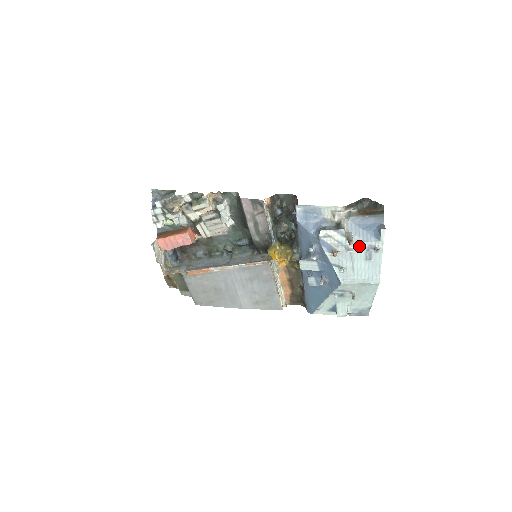
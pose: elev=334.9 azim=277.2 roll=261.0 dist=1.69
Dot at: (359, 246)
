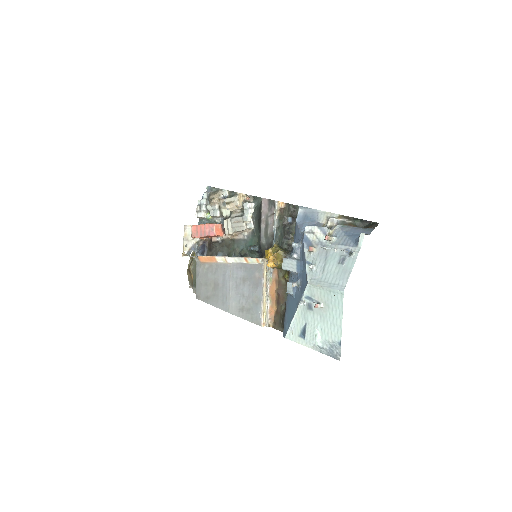
Dot at: (336, 248)
